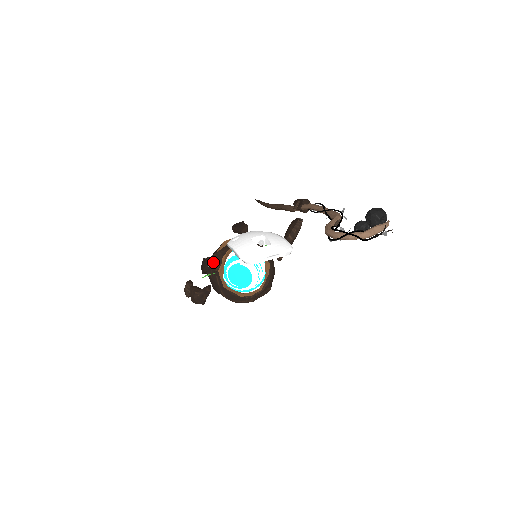
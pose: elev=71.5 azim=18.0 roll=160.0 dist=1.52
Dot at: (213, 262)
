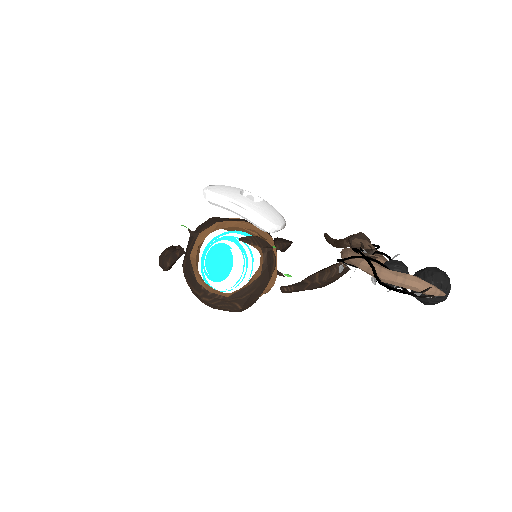
Dot at: (205, 223)
